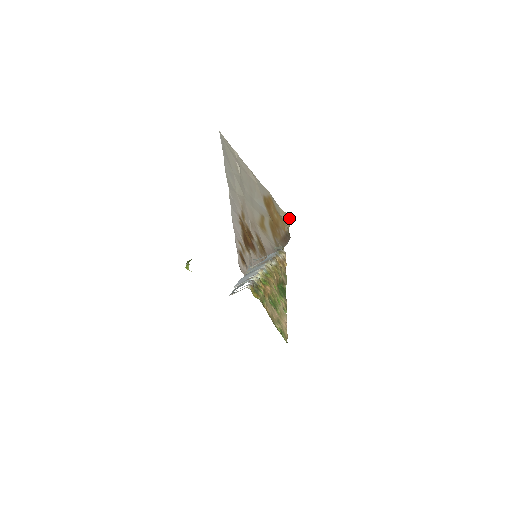
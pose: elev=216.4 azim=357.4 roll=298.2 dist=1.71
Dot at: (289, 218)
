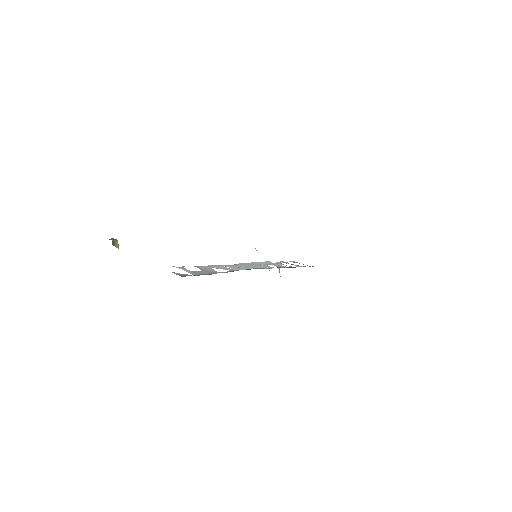
Dot at: occluded
